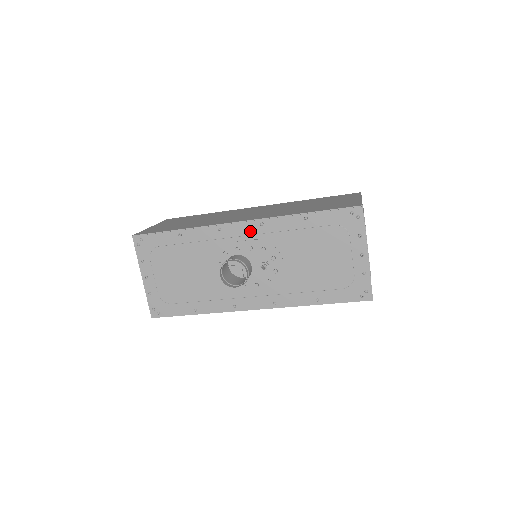
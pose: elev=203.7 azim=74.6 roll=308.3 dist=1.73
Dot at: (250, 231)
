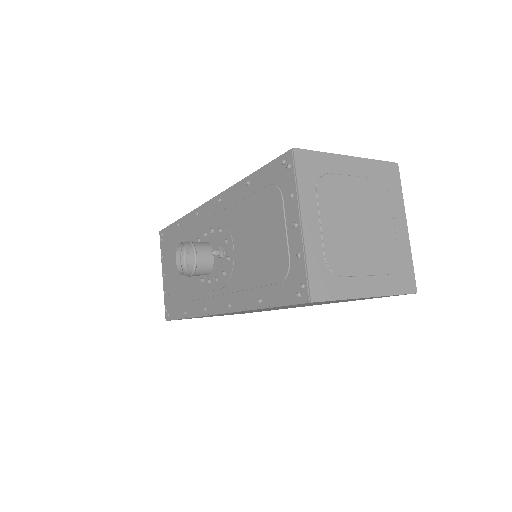
Dot at: (213, 211)
